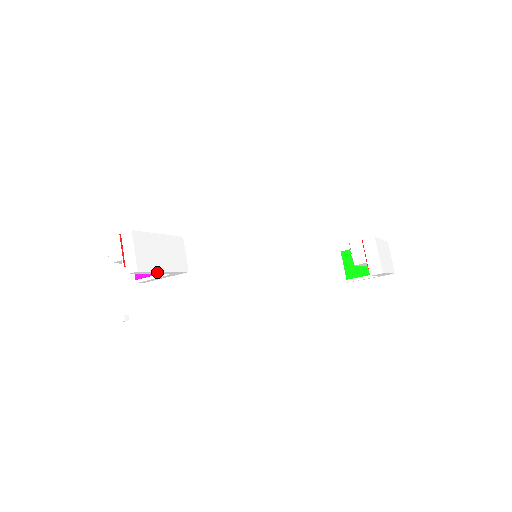
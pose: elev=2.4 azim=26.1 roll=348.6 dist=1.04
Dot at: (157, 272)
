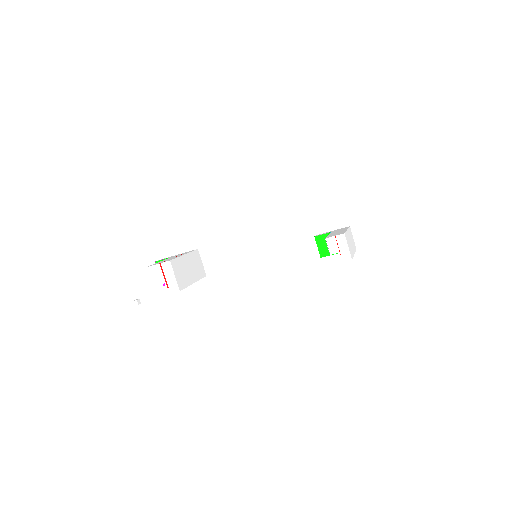
Dot at: (189, 285)
